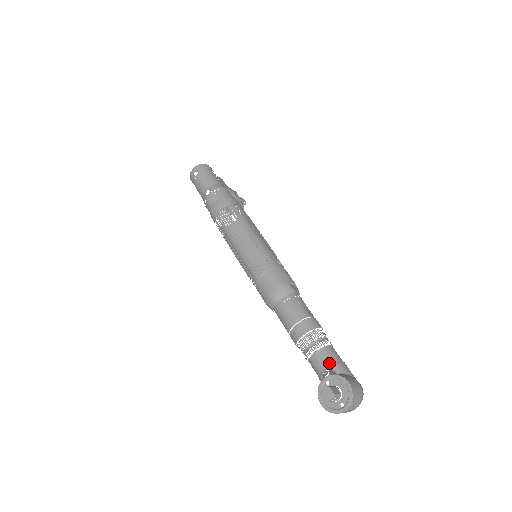
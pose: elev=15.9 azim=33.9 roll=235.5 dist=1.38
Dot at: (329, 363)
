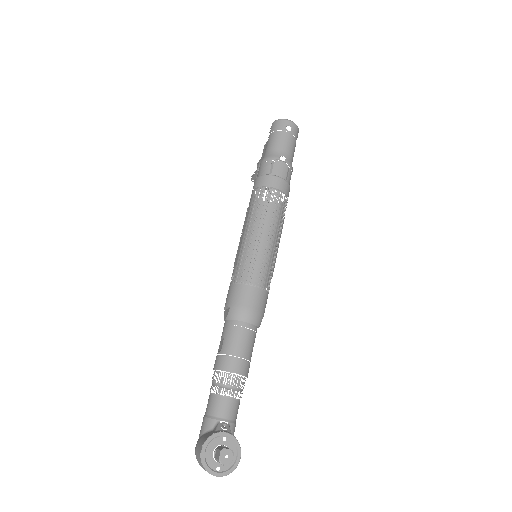
Dot at: (232, 418)
